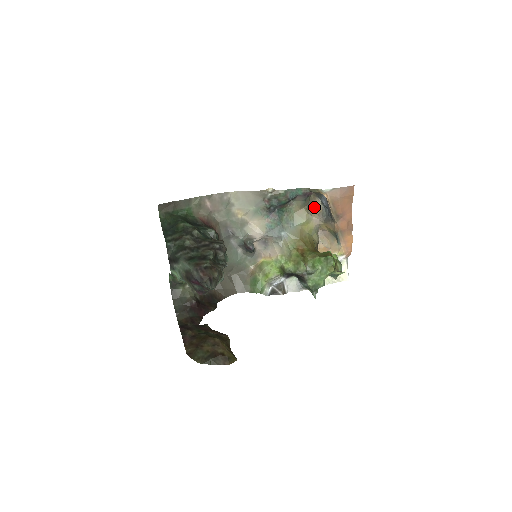
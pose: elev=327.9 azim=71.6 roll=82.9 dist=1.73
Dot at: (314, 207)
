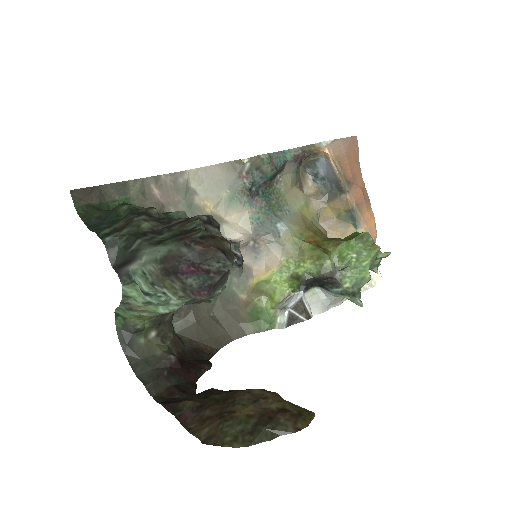
Dot at: (305, 189)
